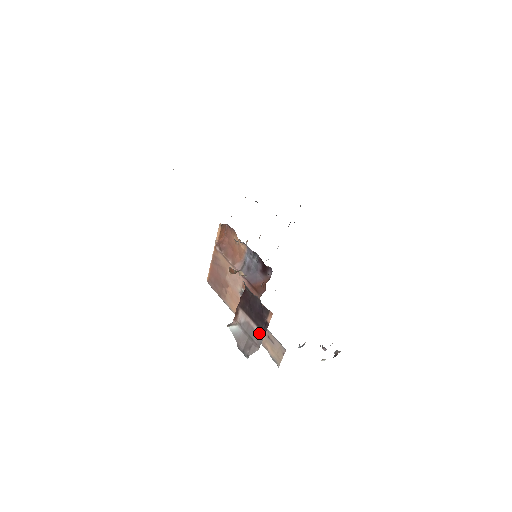
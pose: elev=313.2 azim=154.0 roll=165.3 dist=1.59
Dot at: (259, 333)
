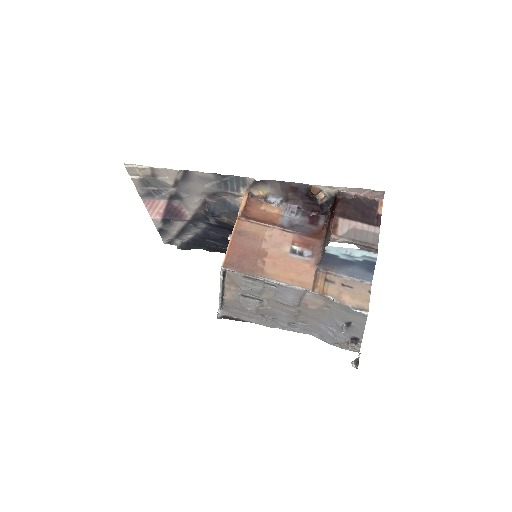
Dot at: (372, 231)
